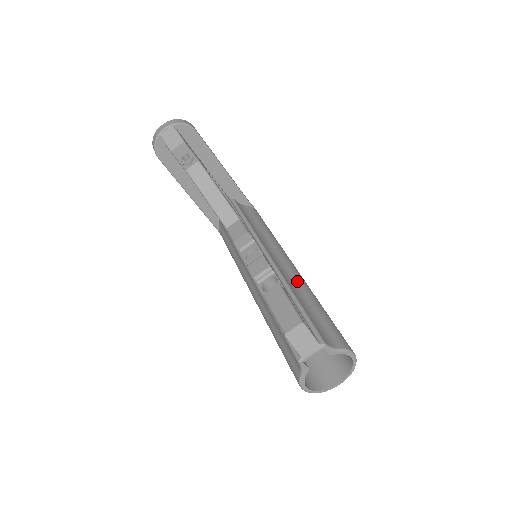
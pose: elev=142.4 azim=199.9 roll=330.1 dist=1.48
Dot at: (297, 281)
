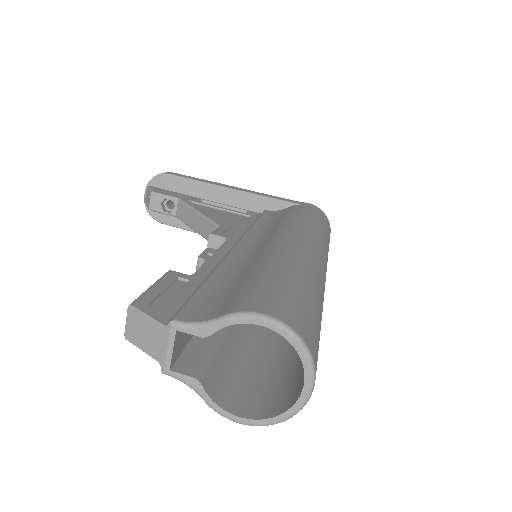
Dot at: (259, 253)
